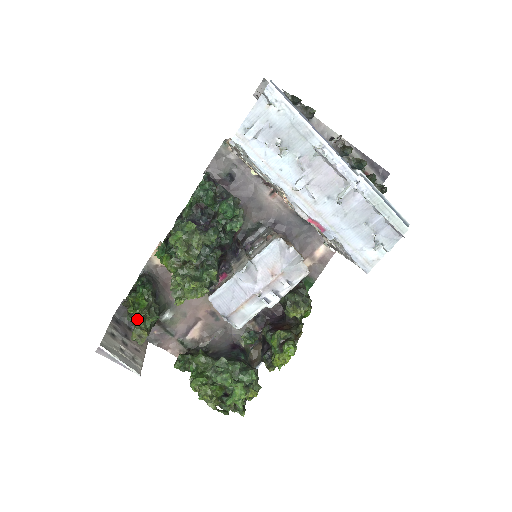
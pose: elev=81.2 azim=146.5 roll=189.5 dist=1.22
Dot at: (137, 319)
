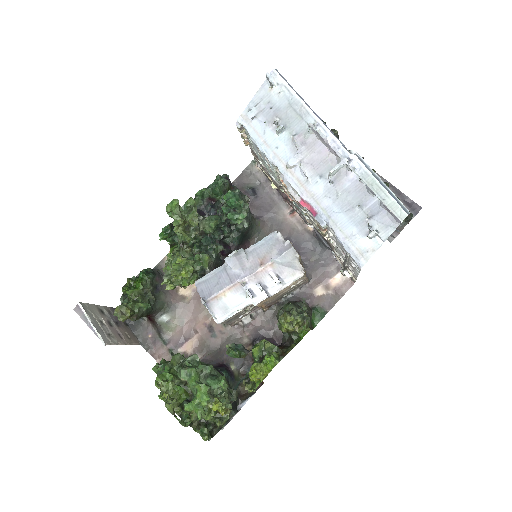
Dot at: (129, 302)
